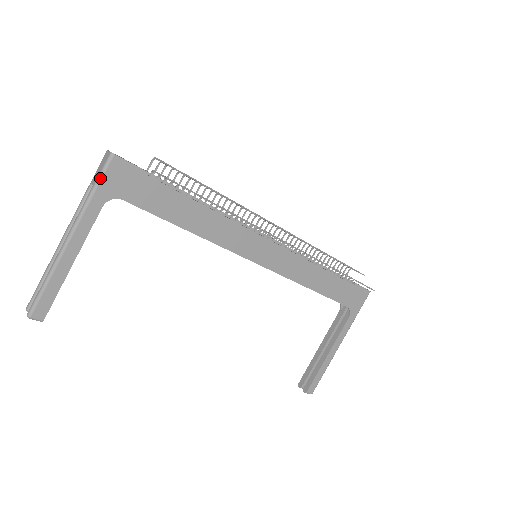
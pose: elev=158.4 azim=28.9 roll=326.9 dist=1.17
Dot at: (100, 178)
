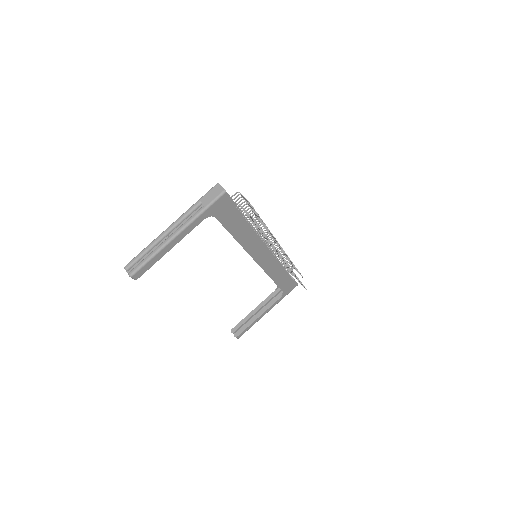
Dot at: (212, 204)
